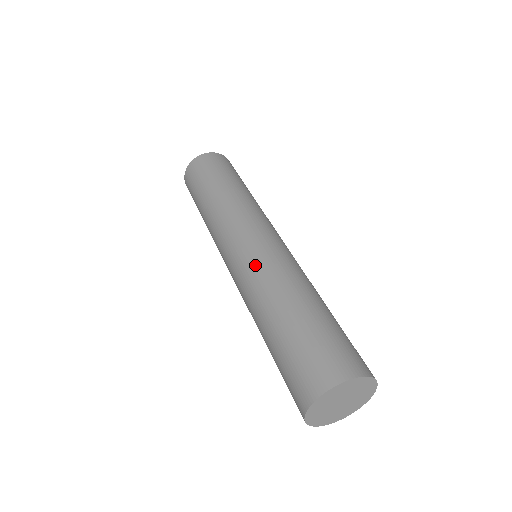
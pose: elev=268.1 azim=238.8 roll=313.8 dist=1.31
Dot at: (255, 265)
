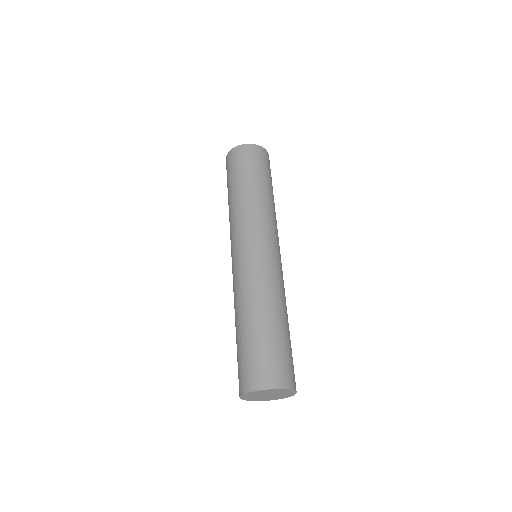
Dot at: (253, 272)
